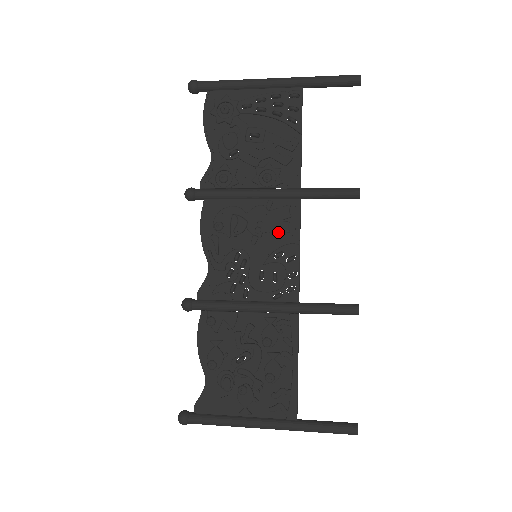
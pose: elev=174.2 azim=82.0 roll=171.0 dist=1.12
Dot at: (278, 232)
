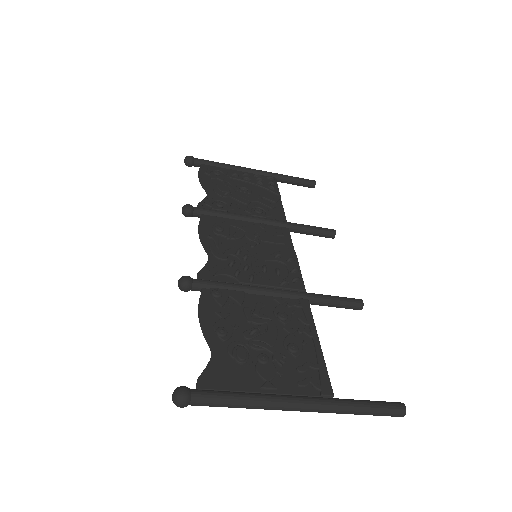
Dot at: (274, 242)
